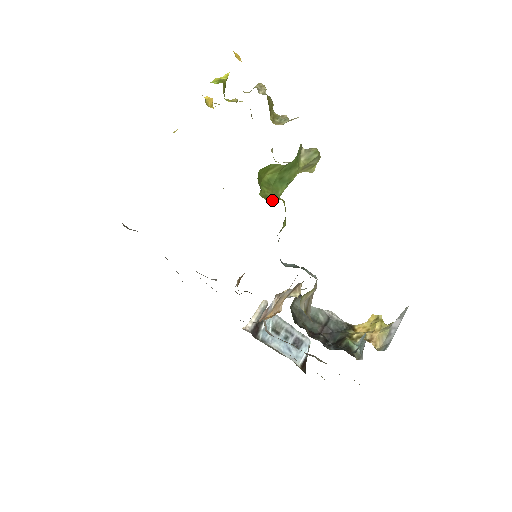
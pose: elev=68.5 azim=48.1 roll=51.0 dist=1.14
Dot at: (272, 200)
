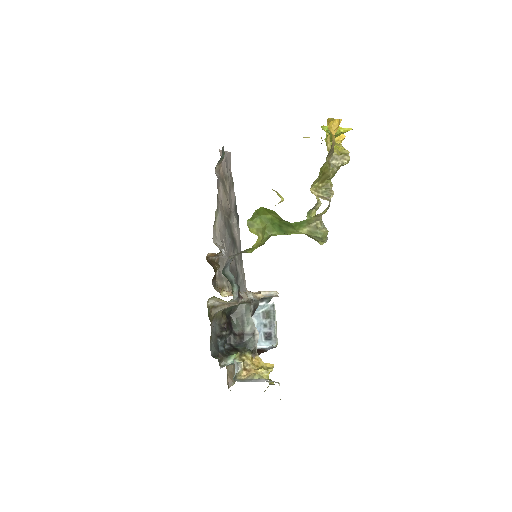
Dot at: (252, 231)
